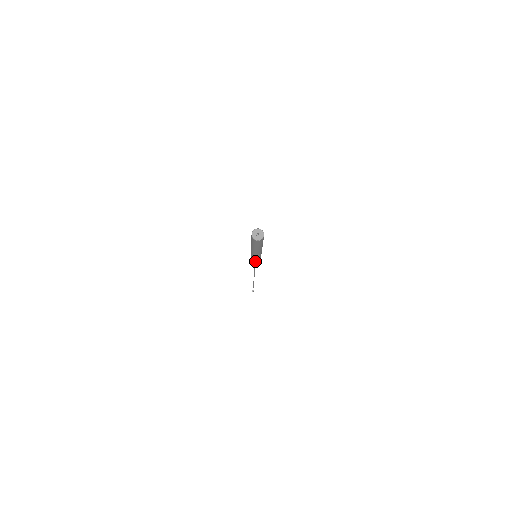
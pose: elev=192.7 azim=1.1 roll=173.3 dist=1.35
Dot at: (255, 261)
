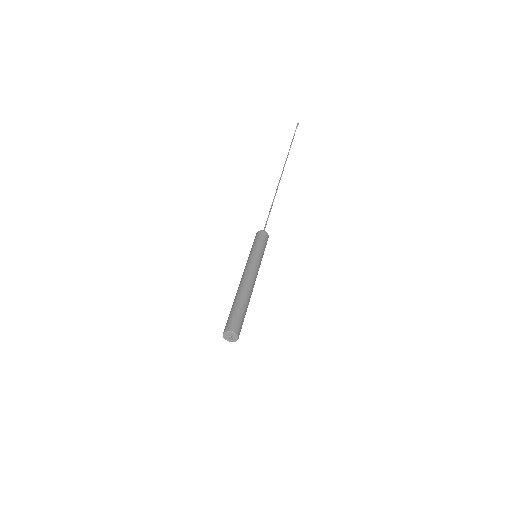
Dot at: occluded
